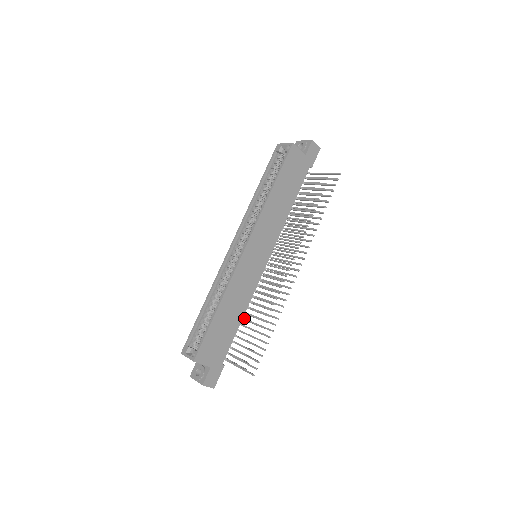
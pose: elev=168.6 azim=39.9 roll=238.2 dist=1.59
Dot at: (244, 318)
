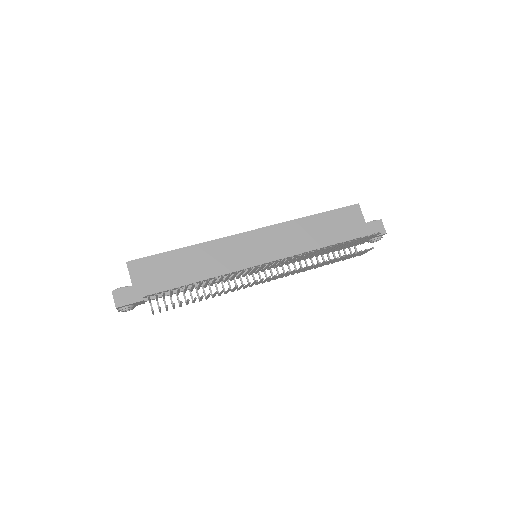
Dot at: occluded
